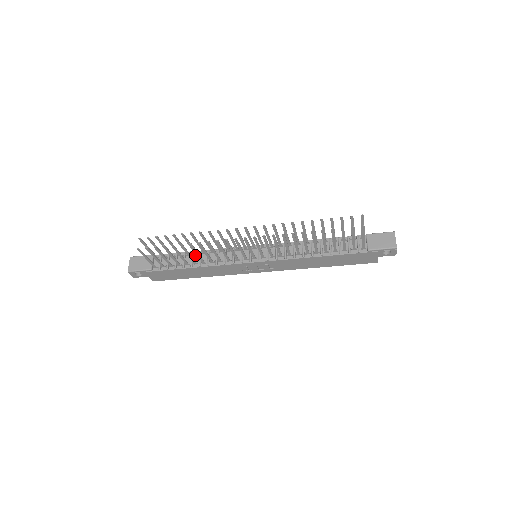
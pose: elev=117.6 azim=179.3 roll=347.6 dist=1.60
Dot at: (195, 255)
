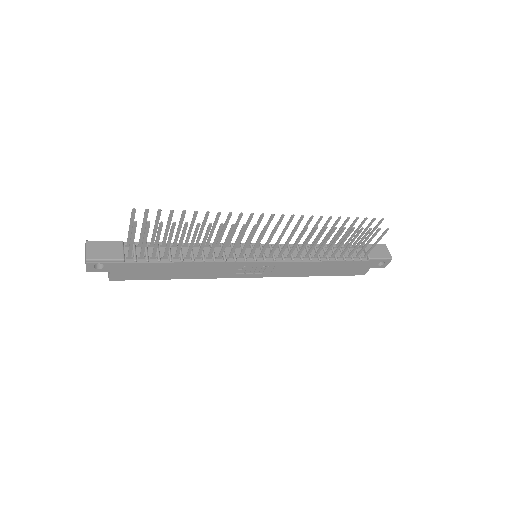
Dot at: (183, 247)
